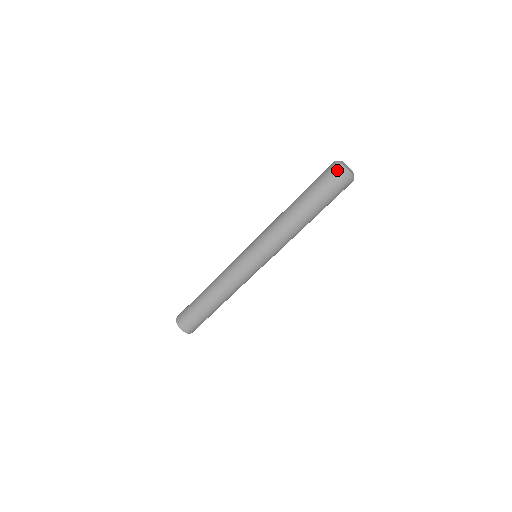
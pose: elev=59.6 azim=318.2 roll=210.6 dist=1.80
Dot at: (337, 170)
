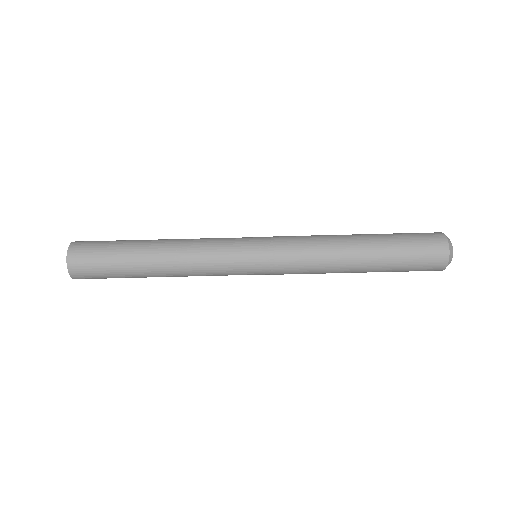
Dot at: (443, 238)
